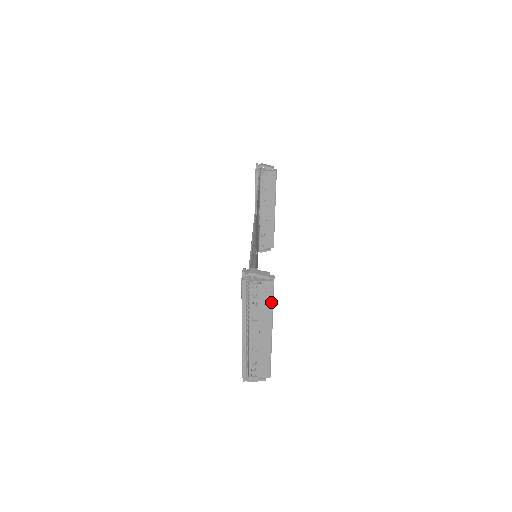
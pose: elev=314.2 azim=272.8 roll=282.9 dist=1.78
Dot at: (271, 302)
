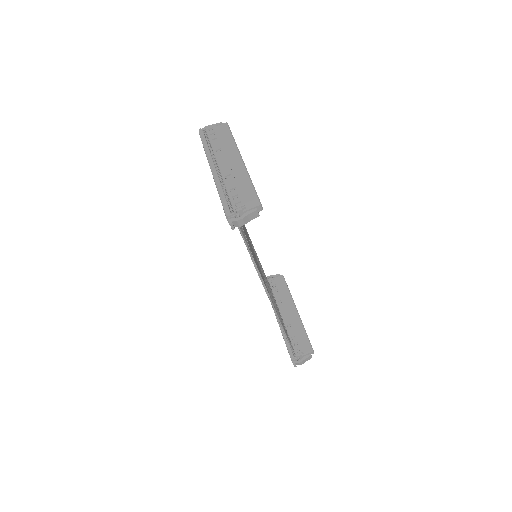
Dot at: occluded
